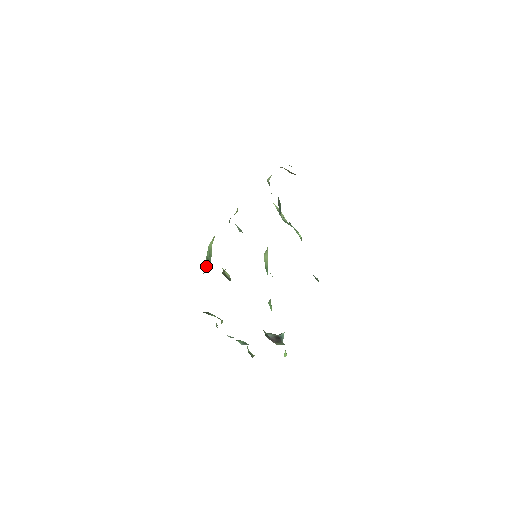
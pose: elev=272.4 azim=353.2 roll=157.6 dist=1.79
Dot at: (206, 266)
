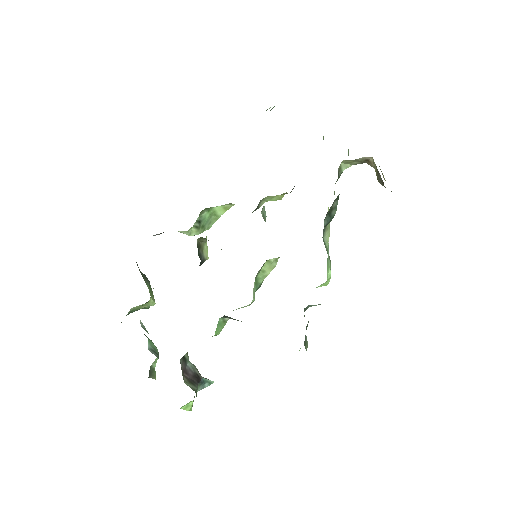
Dot at: (193, 227)
